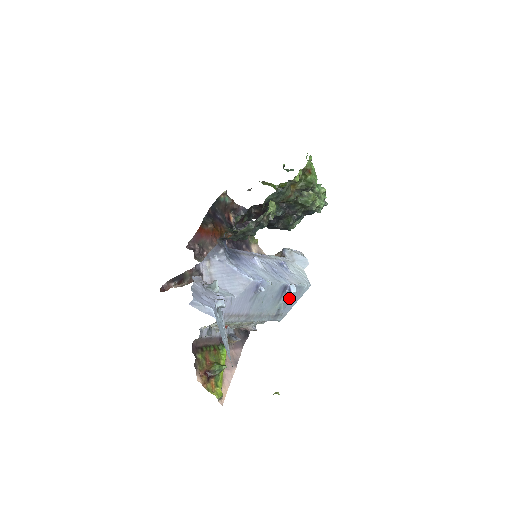
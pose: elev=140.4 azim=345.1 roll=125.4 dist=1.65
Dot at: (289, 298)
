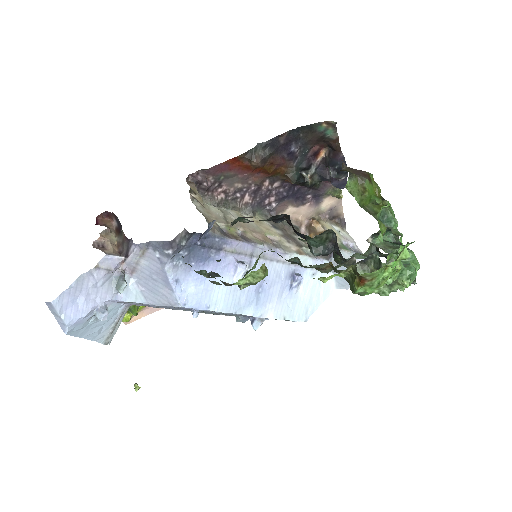
Dot at: occluded
